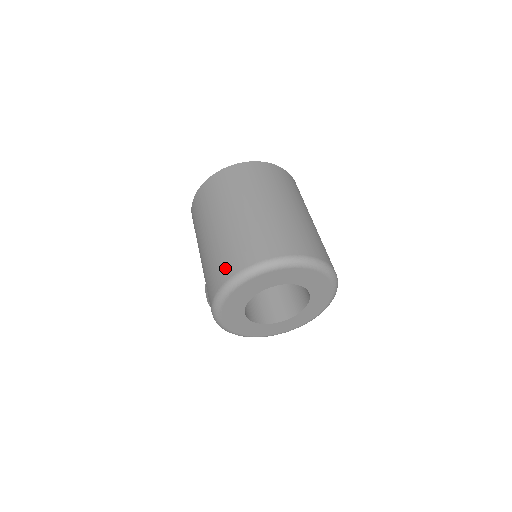
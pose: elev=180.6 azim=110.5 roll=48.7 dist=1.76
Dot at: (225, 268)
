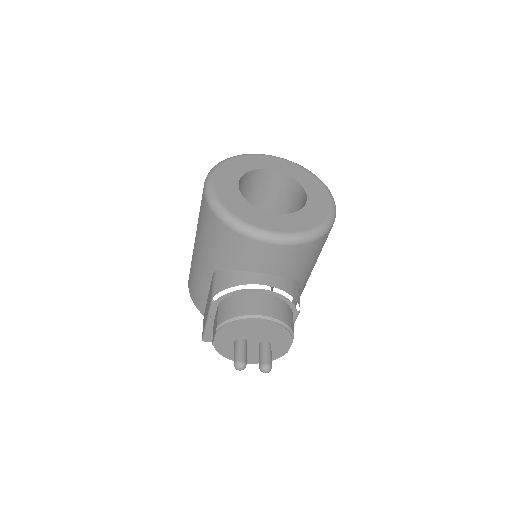
Dot at: occluded
